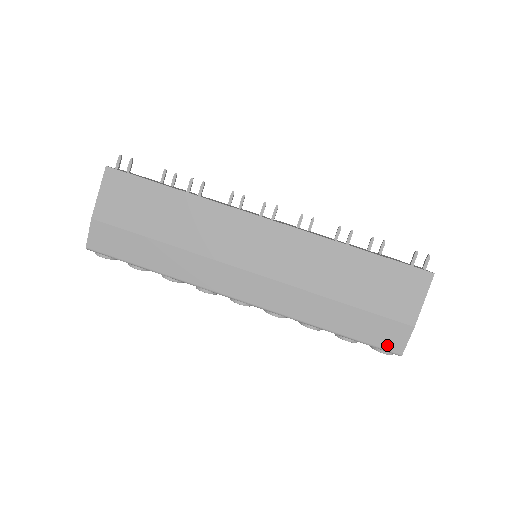
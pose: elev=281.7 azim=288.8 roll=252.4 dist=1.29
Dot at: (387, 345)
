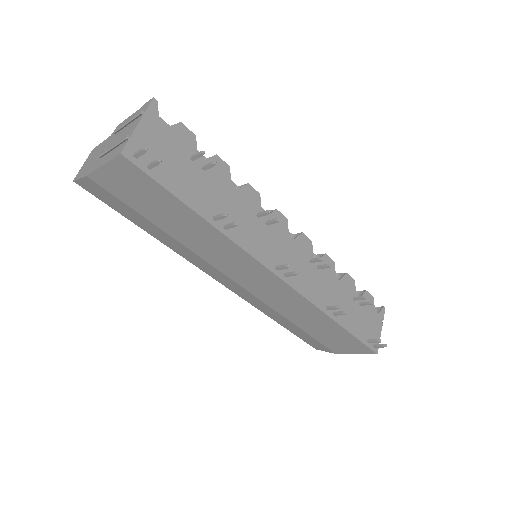
Dot at: (311, 344)
